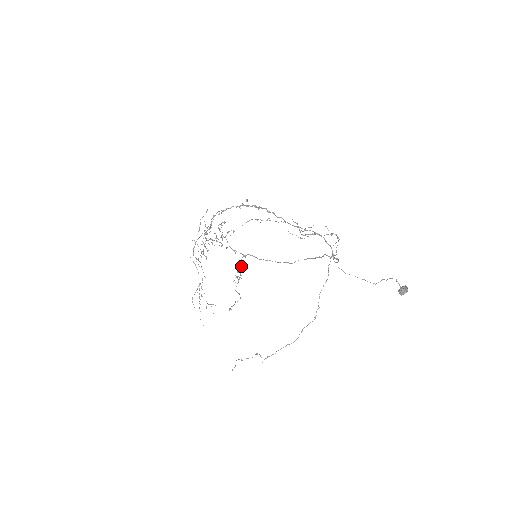
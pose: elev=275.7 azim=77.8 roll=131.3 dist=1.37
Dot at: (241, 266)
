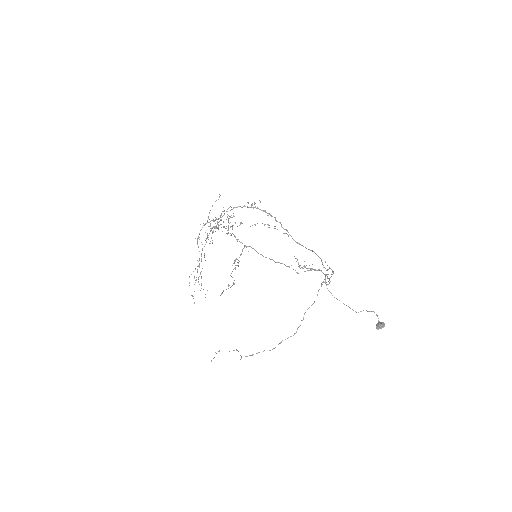
Dot at: occluded
